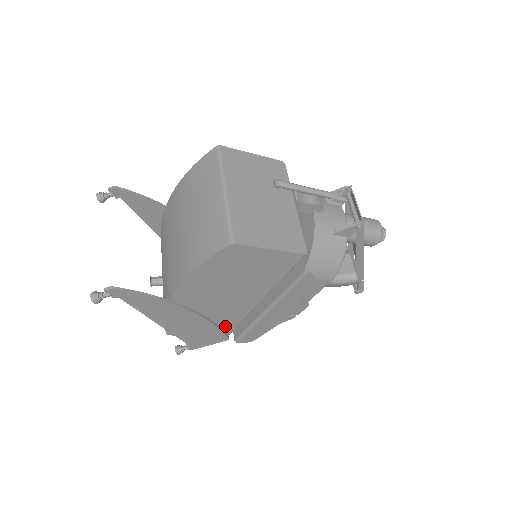
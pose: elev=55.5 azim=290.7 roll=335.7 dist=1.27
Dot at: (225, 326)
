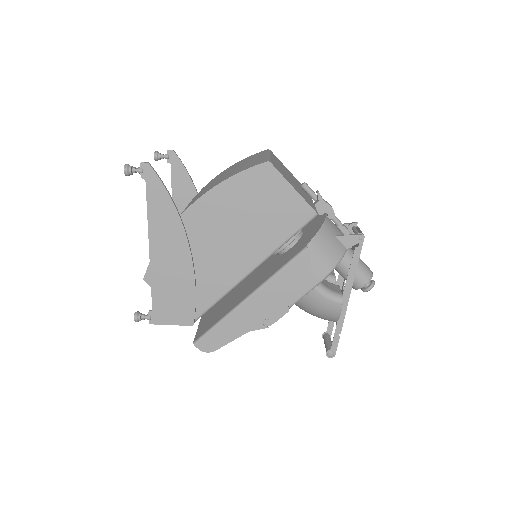
Dot at: (201, 298)
